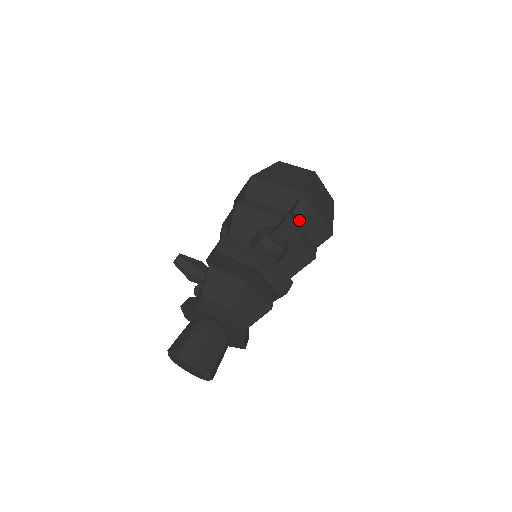
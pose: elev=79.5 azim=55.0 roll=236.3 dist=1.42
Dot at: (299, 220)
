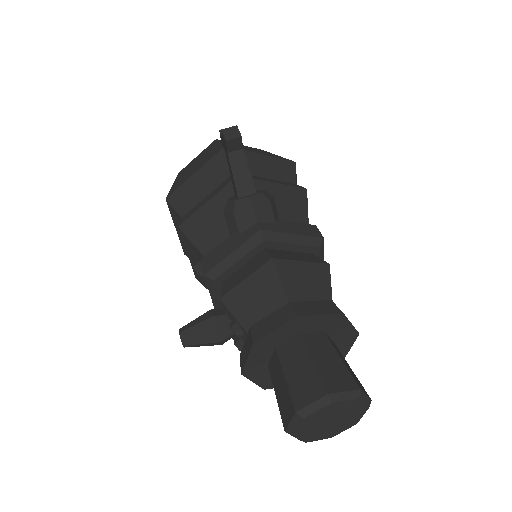
Dot at: occluded
